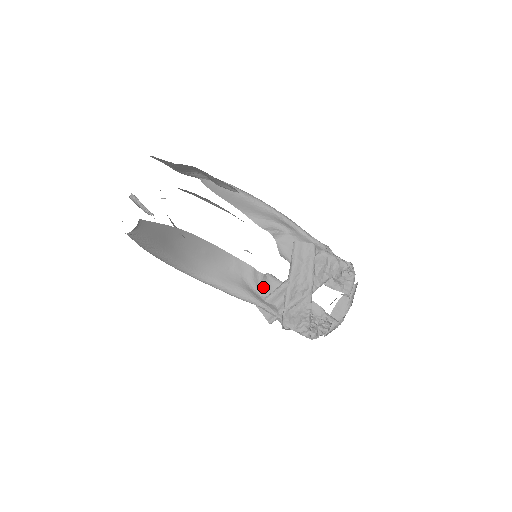
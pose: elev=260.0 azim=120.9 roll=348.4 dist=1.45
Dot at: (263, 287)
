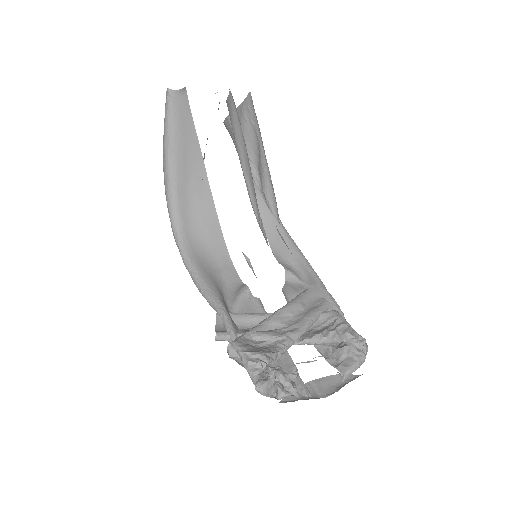
Dot at: (239, 303)
